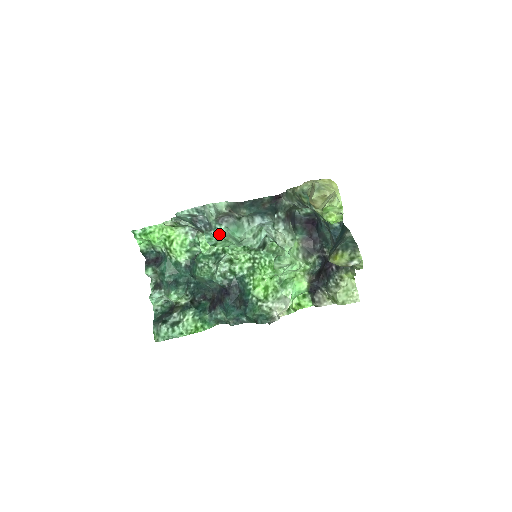
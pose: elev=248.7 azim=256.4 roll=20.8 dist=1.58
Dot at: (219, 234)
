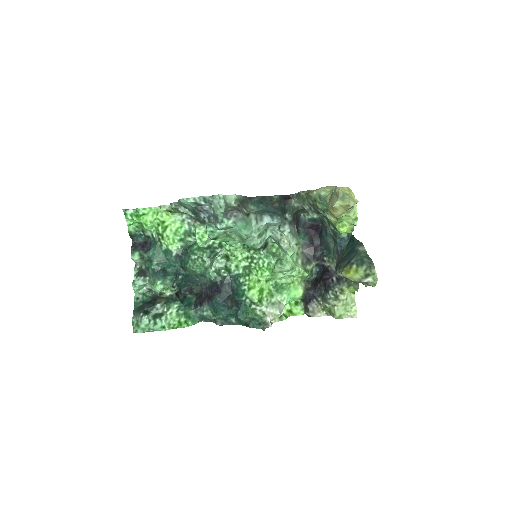
Dot at: (224, 228)
